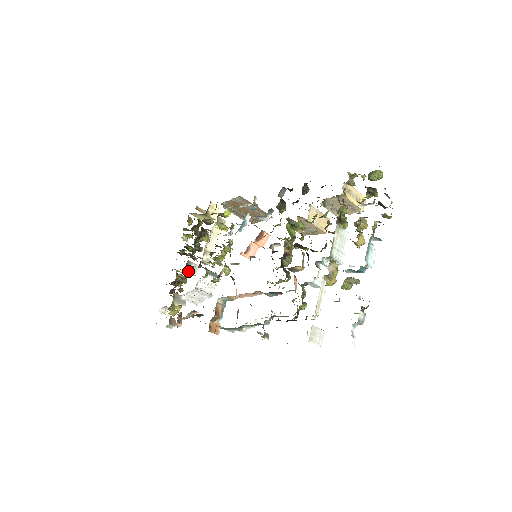
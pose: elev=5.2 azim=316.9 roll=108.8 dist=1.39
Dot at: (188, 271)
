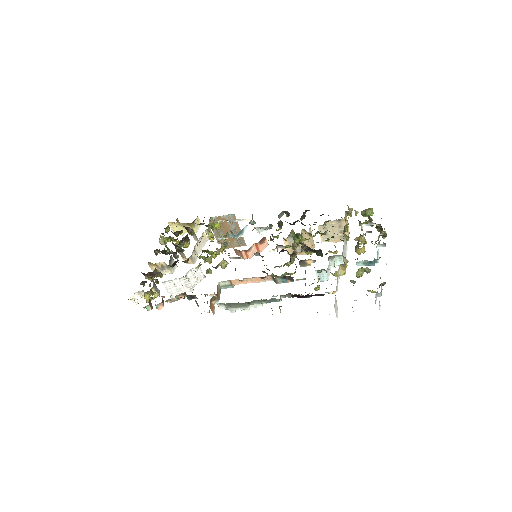
Dot at: (173, 263)
